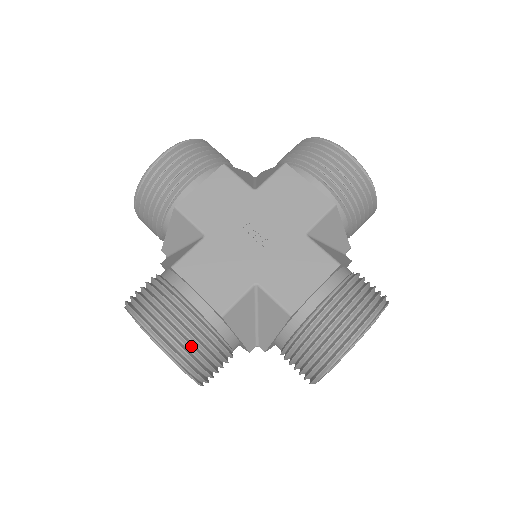
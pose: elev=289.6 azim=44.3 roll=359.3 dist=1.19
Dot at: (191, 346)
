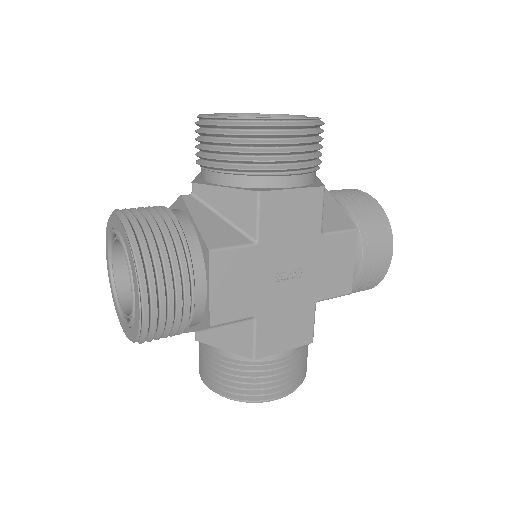
Dot at: occluded
